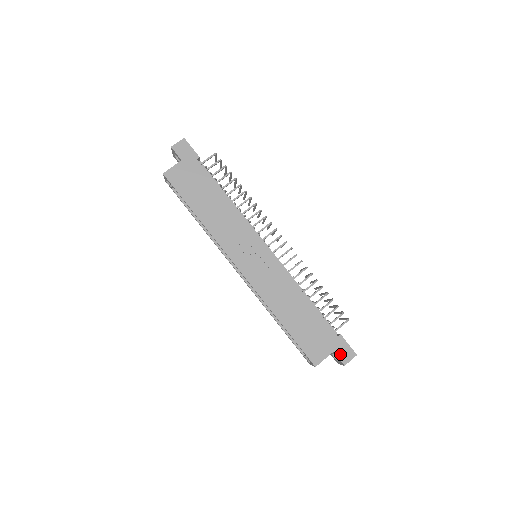
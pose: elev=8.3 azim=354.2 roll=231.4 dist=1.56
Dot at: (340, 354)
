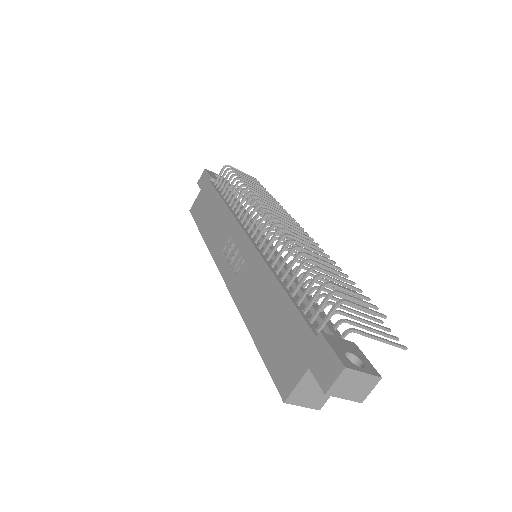
Dot at: (318, 371)
